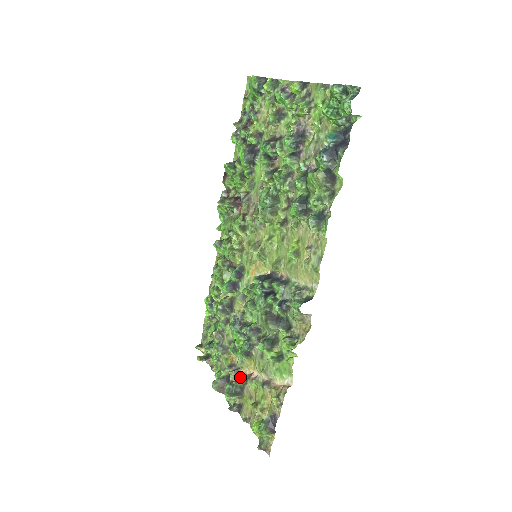
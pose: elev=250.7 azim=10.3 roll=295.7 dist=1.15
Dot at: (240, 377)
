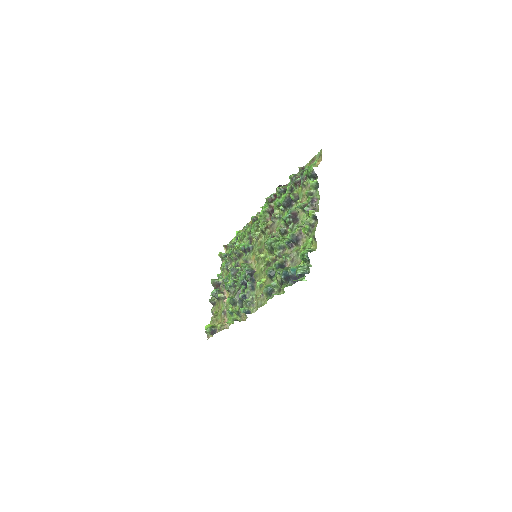
Dot at: (220, 294)
